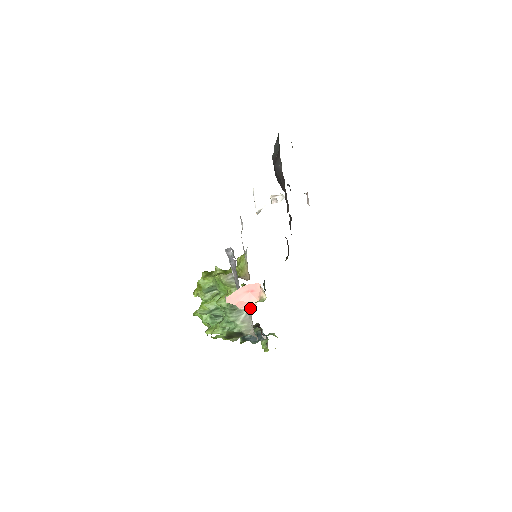
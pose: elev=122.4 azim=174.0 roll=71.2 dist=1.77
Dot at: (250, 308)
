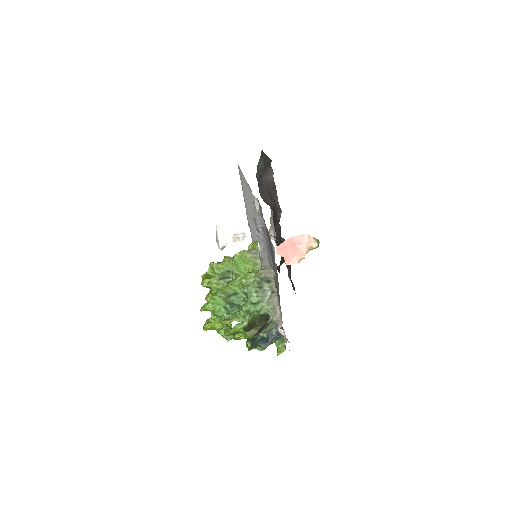
Dot at: occluded
